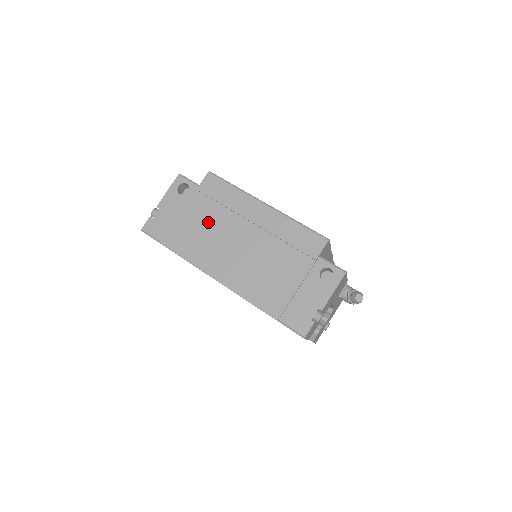
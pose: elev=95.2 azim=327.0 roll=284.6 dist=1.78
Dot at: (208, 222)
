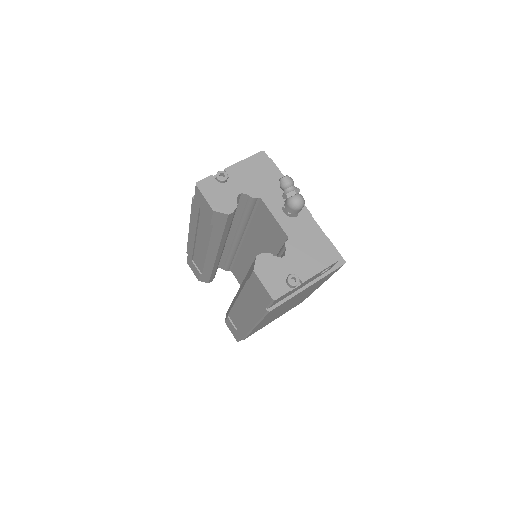
Dot at: occluded
